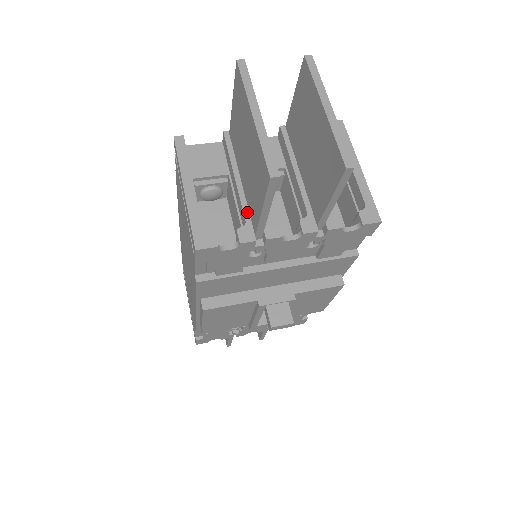
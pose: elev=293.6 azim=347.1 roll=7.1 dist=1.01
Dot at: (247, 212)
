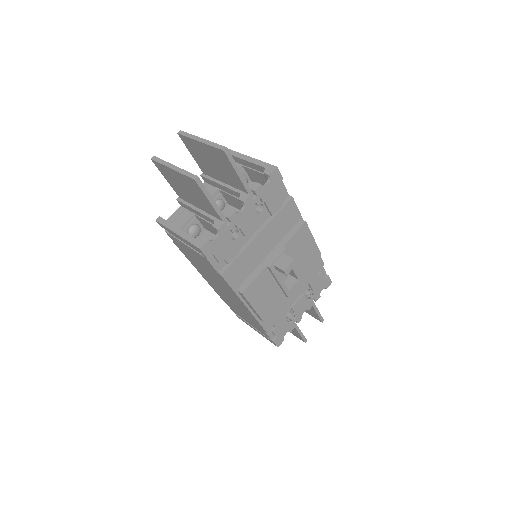
Dot at: (212, 217)
